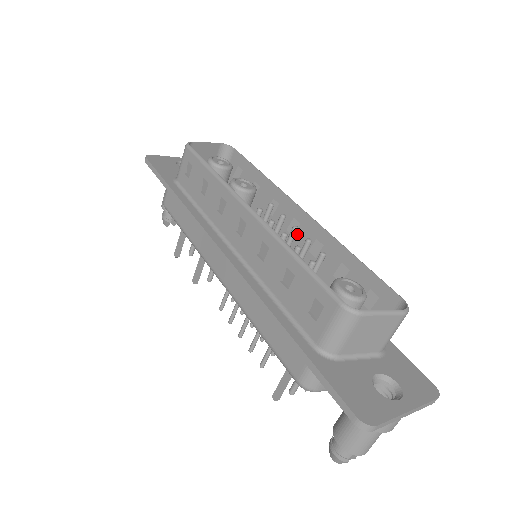
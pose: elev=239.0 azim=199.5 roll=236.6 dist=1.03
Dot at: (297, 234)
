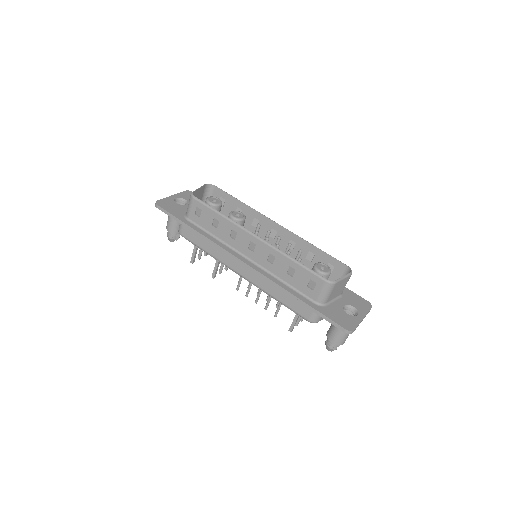
Dot at: (276, 237)
